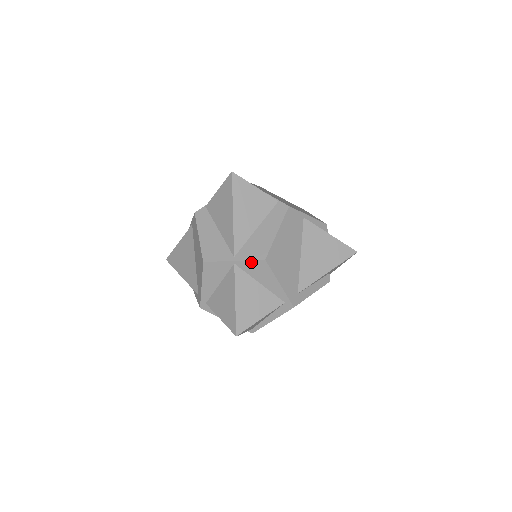
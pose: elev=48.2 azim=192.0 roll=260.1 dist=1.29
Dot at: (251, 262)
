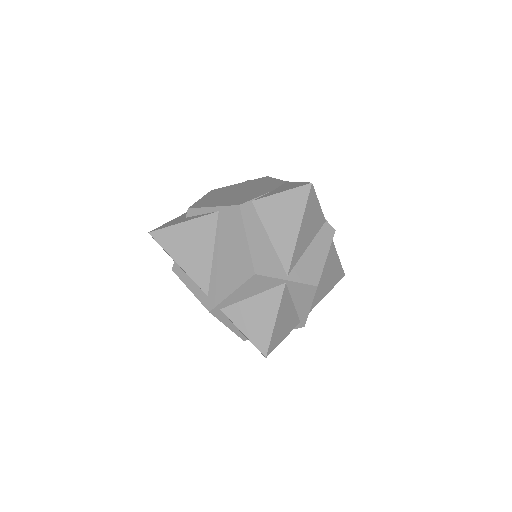
Dot at: (303, 285)
